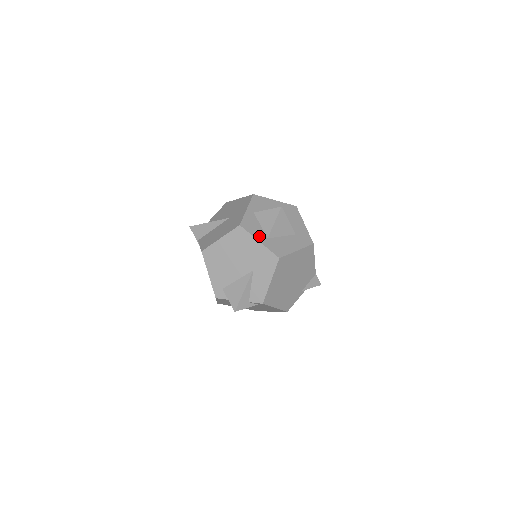
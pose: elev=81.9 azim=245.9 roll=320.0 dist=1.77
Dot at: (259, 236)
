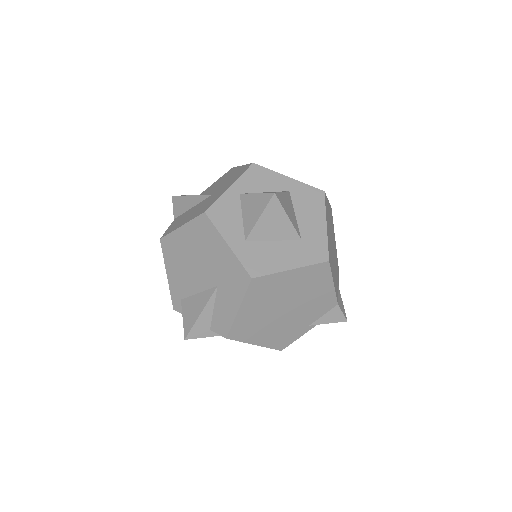
Dot at: (231, 235)
